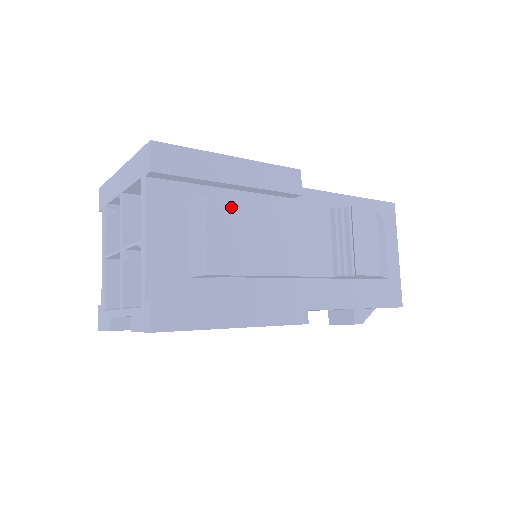
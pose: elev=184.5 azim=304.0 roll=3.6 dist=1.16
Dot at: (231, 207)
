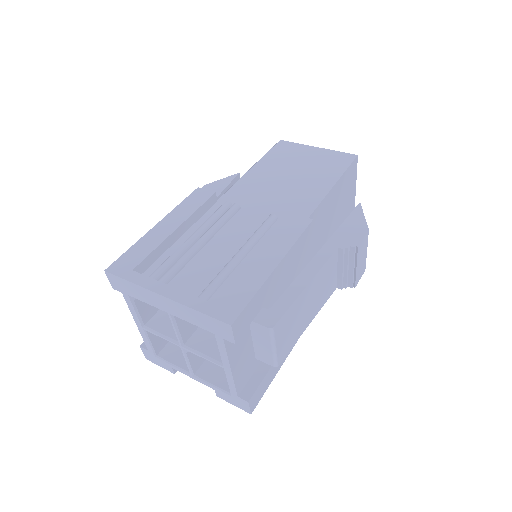
Dot at: (287, 316)
